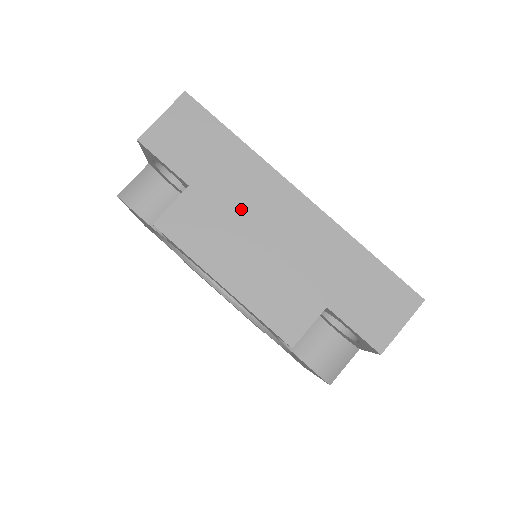
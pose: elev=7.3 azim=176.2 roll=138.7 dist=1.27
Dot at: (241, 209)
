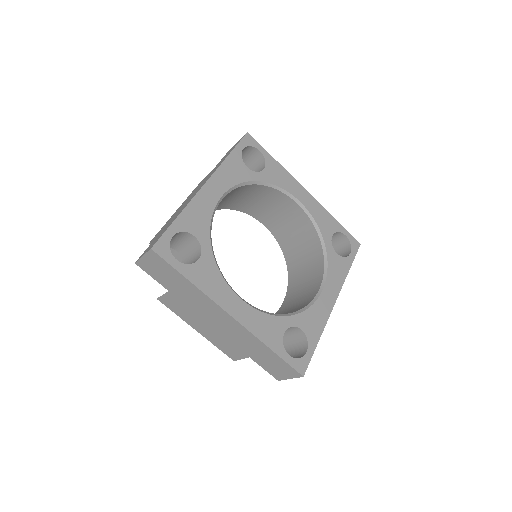
Dot at: (198, 309)
